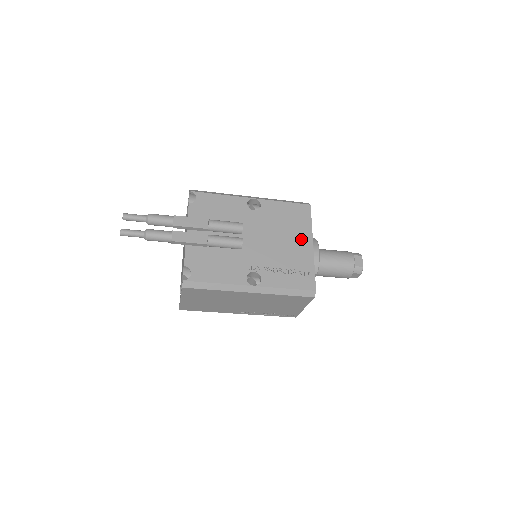
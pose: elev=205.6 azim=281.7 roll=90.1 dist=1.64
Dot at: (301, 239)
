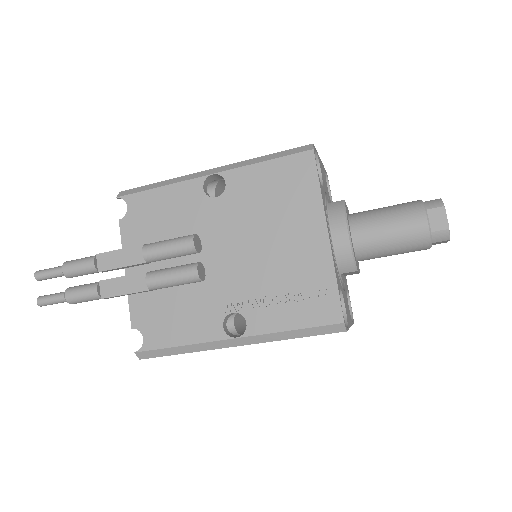
Dot at: (304, 227)
